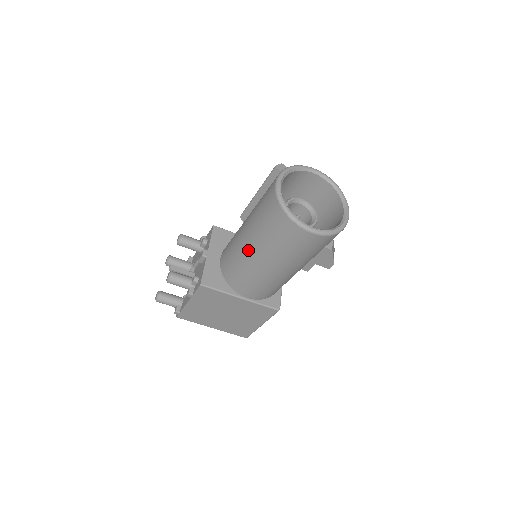
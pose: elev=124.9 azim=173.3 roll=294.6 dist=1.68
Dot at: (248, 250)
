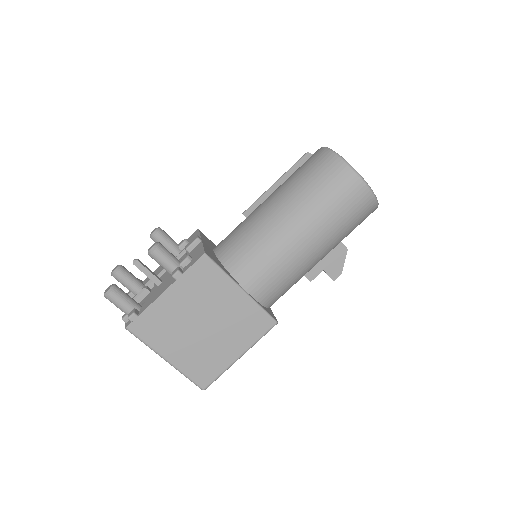
Dot at: (277, 215)
